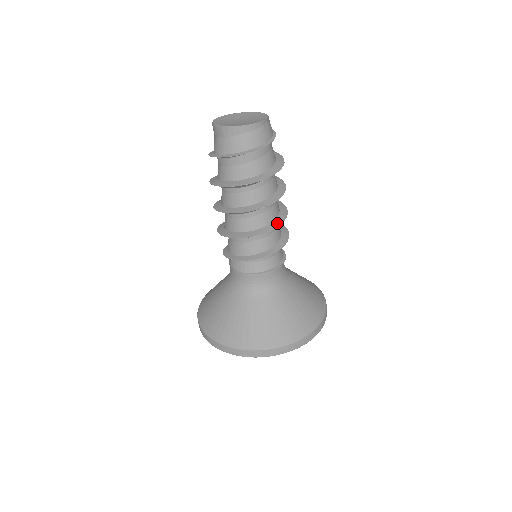
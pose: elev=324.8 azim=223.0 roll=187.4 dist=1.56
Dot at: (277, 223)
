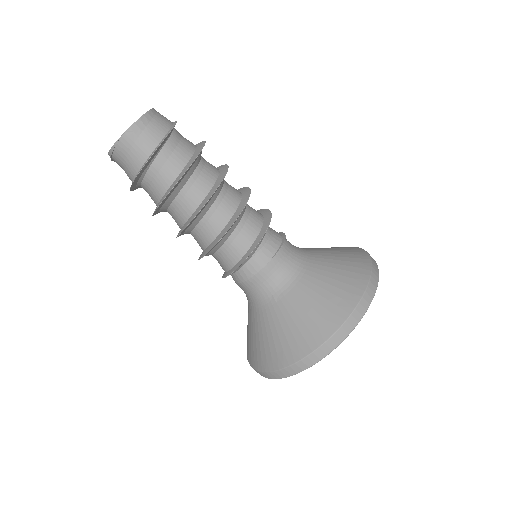
Dot at: (246, 191)
